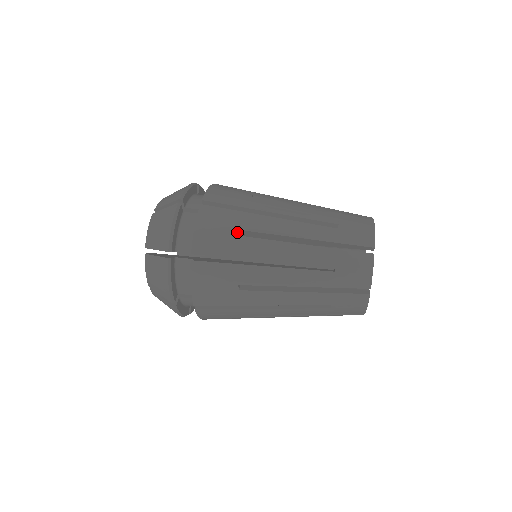
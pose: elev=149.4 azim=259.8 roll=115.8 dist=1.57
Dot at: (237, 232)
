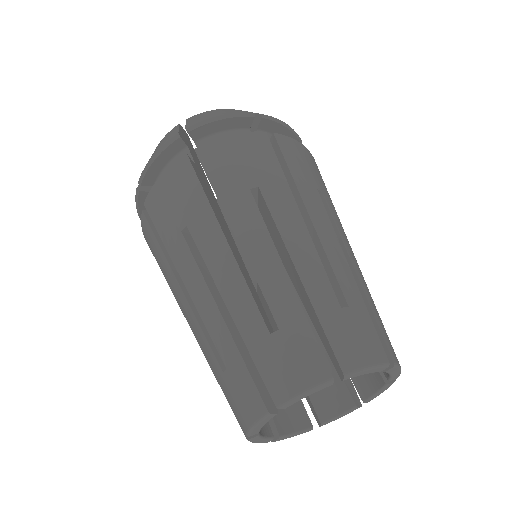
Dot at: (162, 272)
